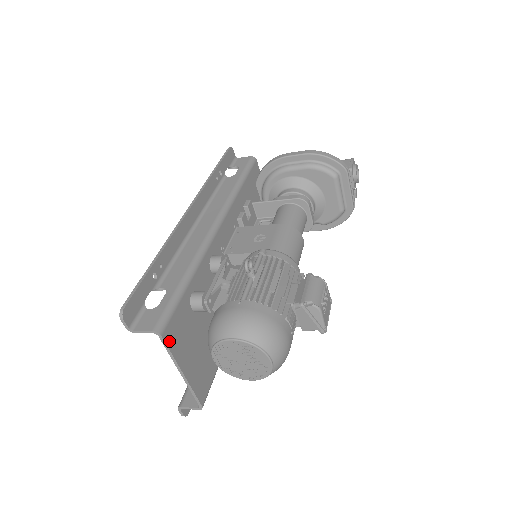
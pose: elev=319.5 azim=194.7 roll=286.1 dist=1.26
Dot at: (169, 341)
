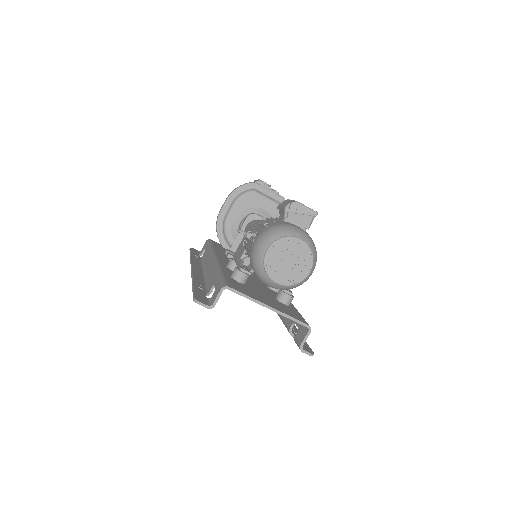
Dot at: (238, 290)
